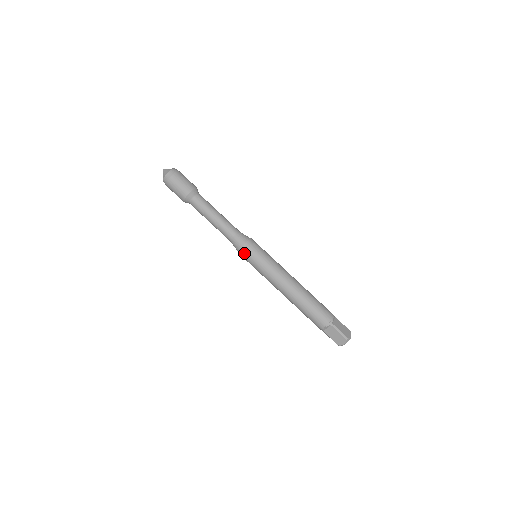
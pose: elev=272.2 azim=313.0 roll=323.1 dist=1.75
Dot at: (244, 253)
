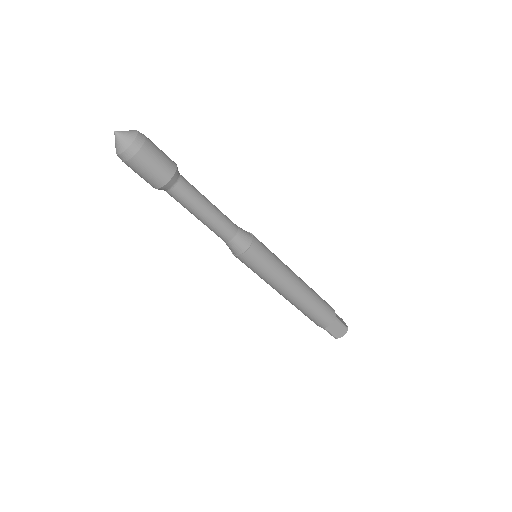
Dot at: (251, 256)
